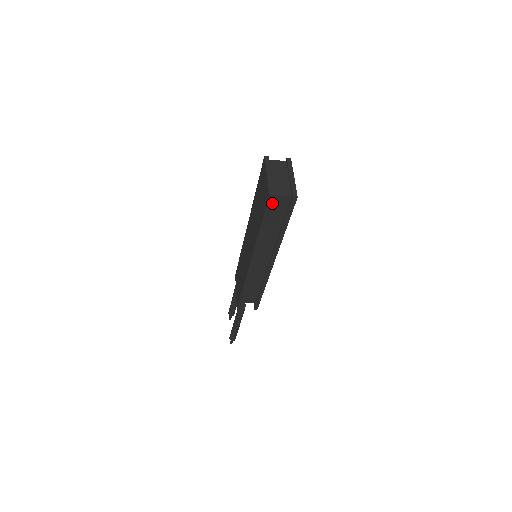
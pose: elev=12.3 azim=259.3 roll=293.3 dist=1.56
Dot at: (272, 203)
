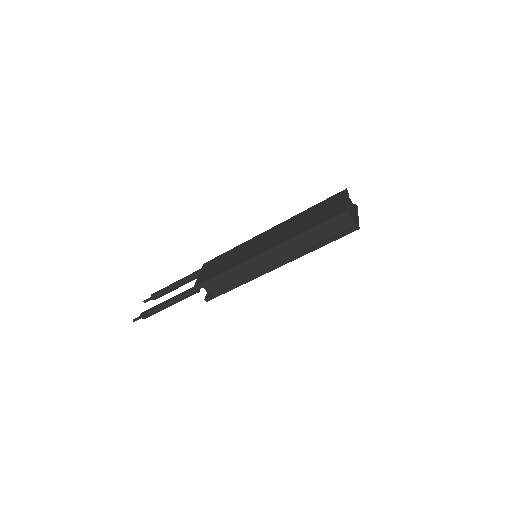
Dot at: (339, 218)
